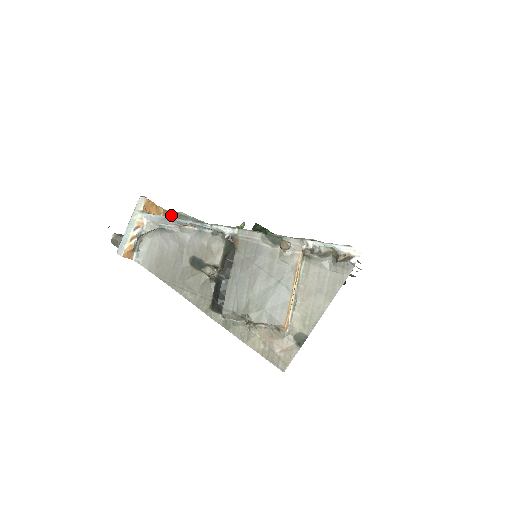
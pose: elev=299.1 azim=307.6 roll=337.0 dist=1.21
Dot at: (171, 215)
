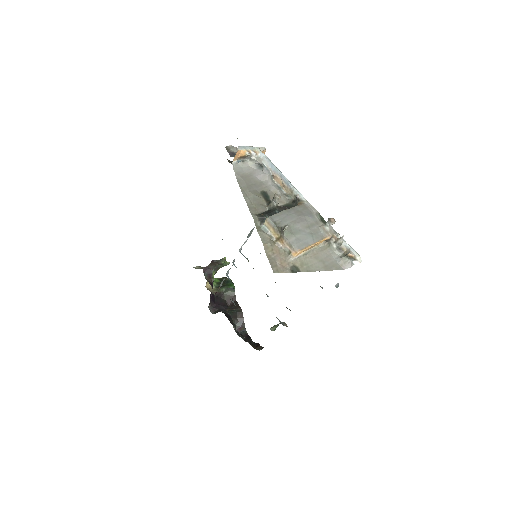
Dot at: occluded
